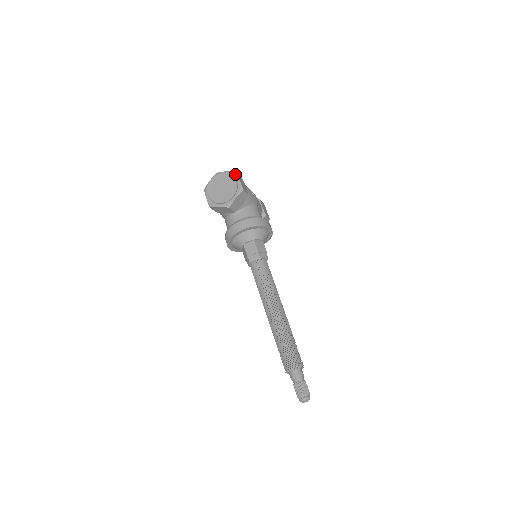
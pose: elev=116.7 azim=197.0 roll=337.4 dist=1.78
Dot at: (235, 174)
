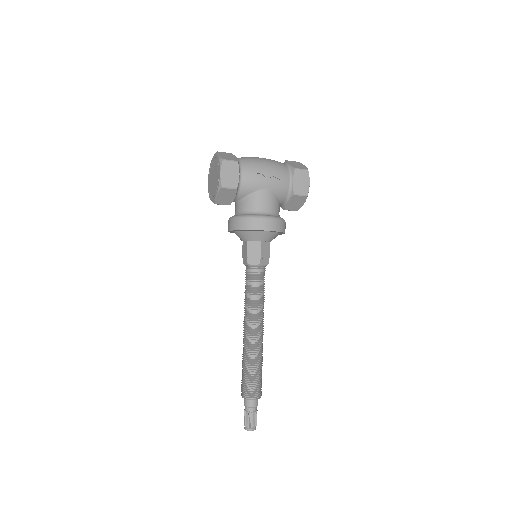
Dot at: (219, 163)
